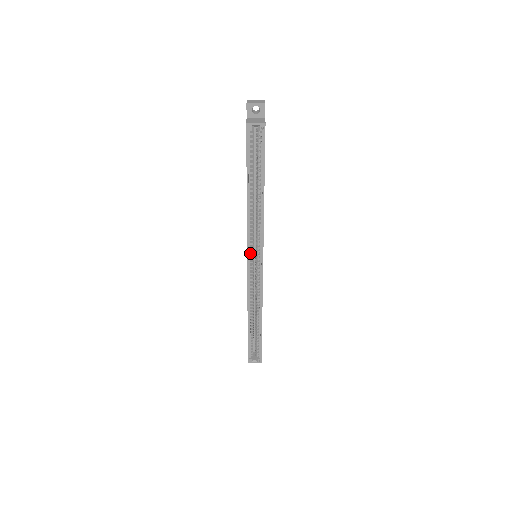
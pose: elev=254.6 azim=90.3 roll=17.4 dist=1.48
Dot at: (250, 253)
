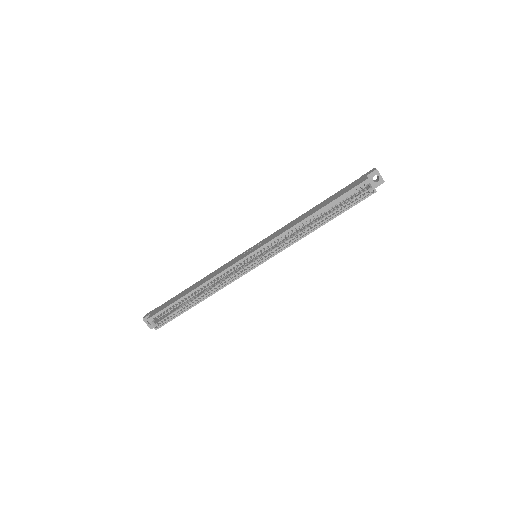
Dot at: (260, 249)
